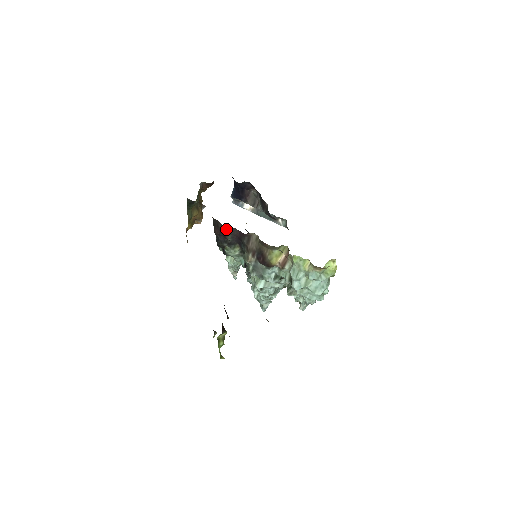
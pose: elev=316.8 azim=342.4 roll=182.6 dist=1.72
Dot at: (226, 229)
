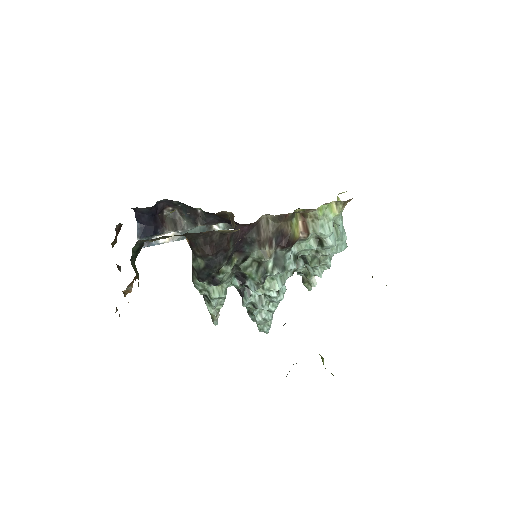
Dot at: (227, 235)
